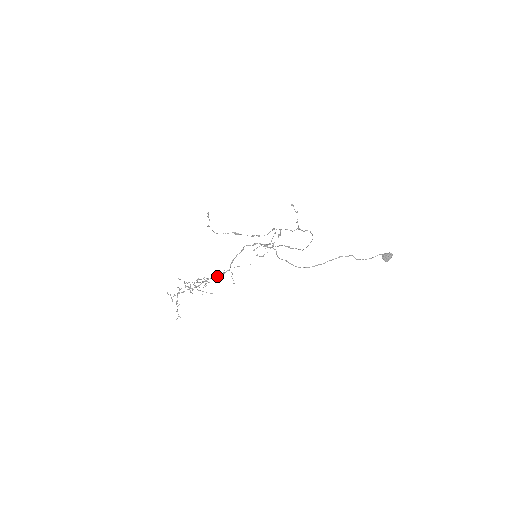
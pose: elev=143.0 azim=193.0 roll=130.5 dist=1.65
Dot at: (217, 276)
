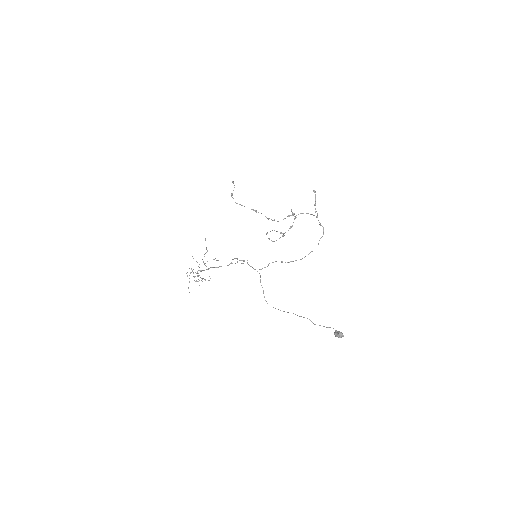
Dot at: (221, 266)
